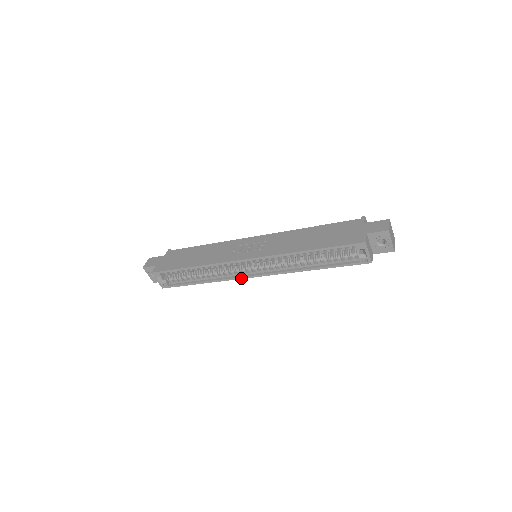
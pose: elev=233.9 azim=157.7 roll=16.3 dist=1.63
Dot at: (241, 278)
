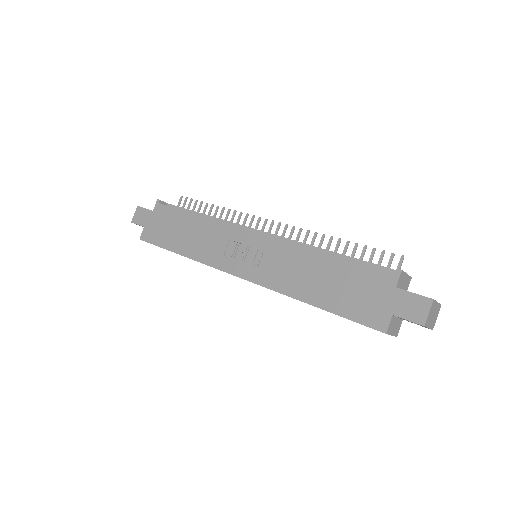
Dot at: occluded
